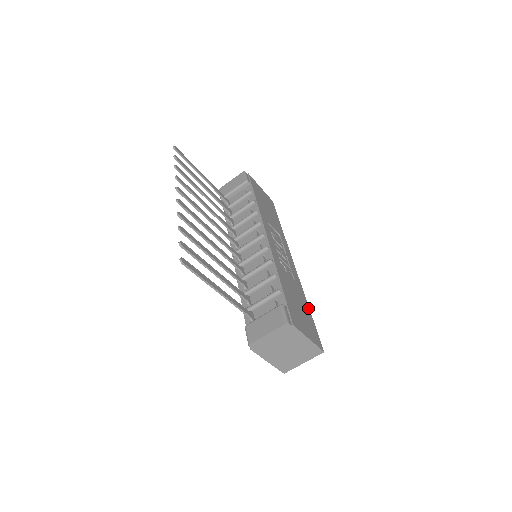
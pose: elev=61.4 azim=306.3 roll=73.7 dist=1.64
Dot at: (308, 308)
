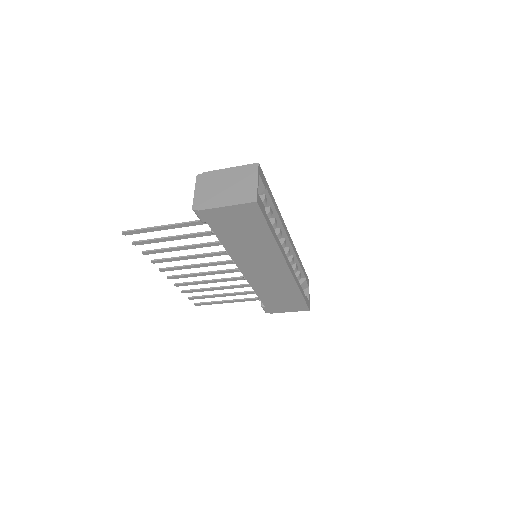
Dot at: occluded
